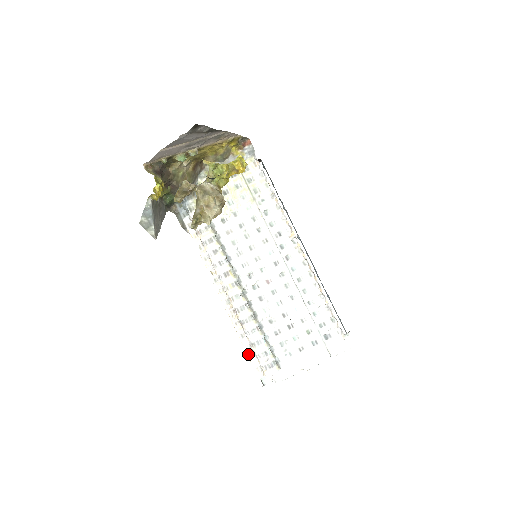
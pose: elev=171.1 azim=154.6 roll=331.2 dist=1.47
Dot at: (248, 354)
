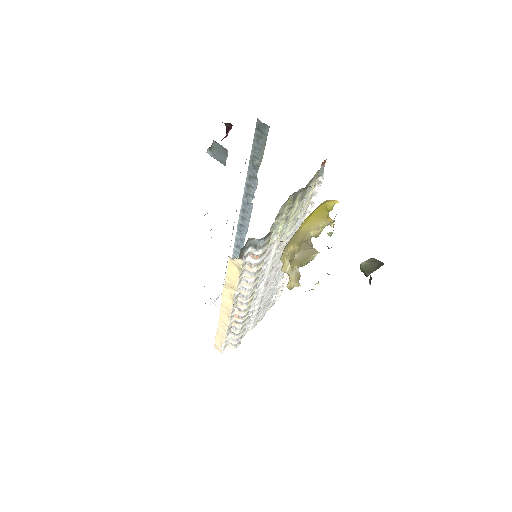
Dot at: (226, 339)
